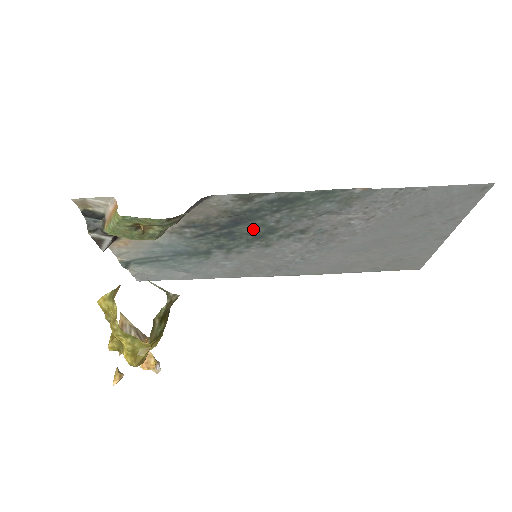
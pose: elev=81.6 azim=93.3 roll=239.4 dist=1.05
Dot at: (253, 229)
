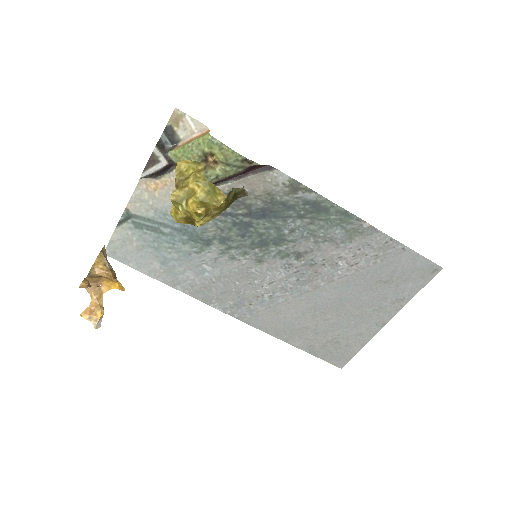
Dot at: (268, 230)
